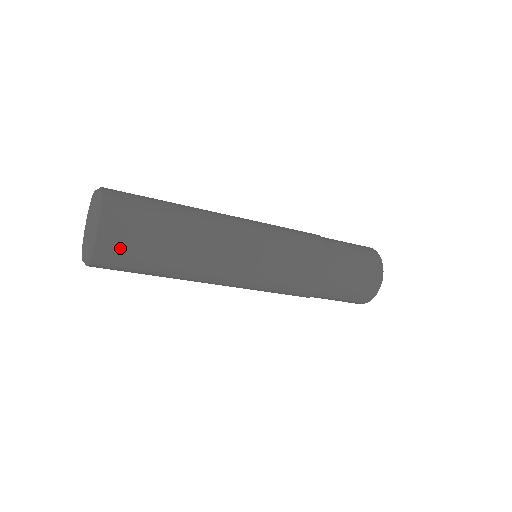
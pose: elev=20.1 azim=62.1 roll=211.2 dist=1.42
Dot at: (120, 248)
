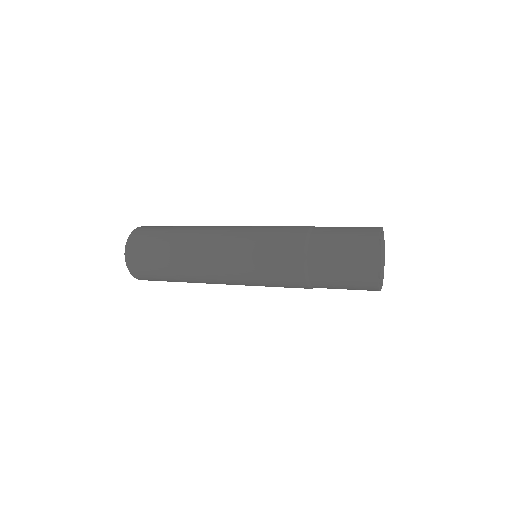
Dot at: (152, 280)
